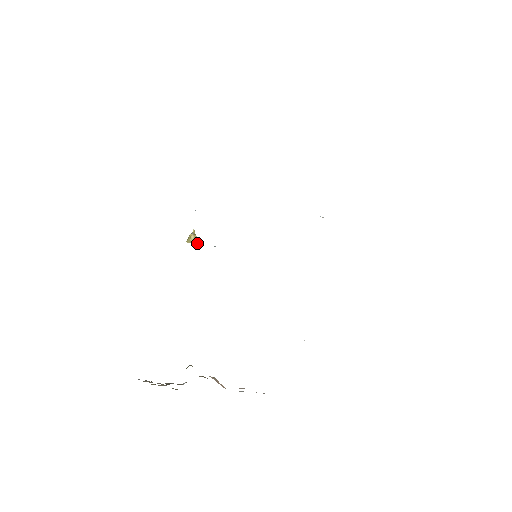
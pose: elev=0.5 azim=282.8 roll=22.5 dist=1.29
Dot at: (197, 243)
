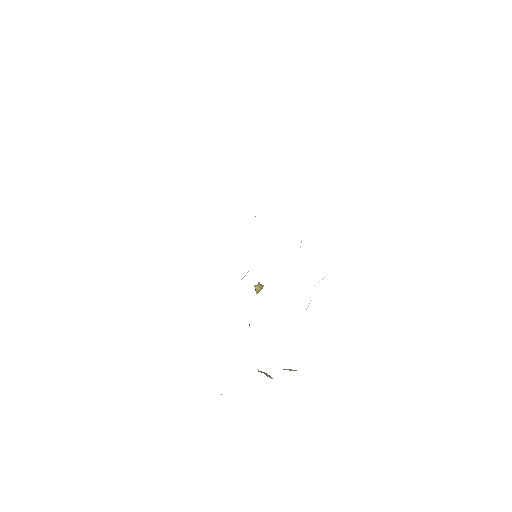
Dot at: (260, 288)
